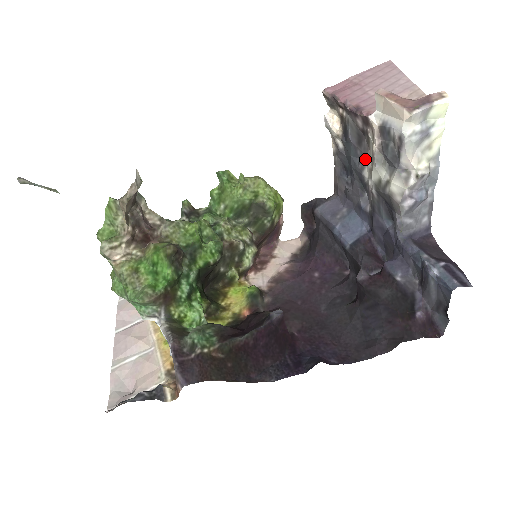
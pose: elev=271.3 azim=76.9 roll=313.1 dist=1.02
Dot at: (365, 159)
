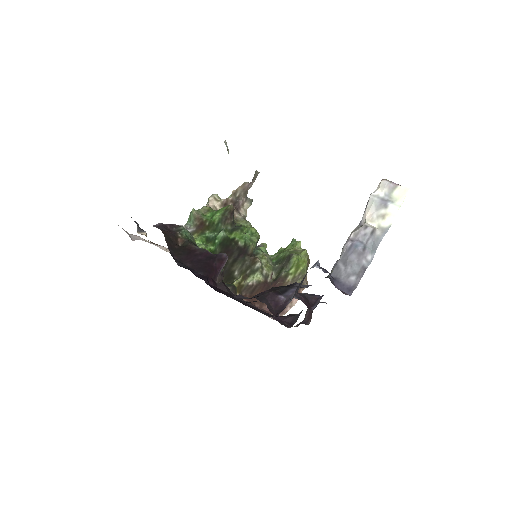
Dot at: occluded
